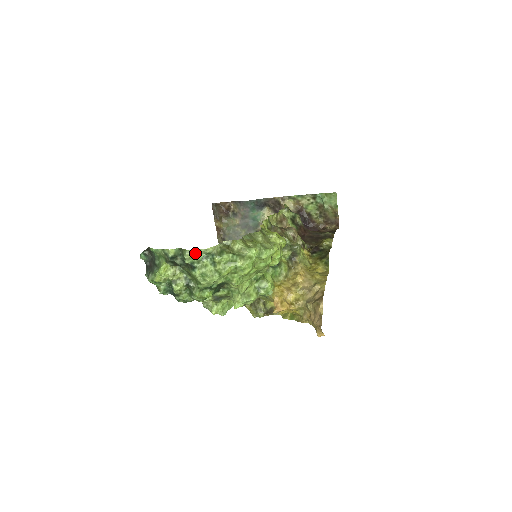
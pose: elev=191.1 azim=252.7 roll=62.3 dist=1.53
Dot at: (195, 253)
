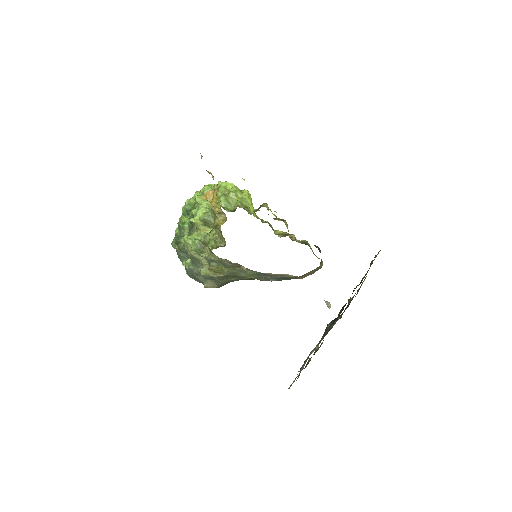
Dot at: occluded
